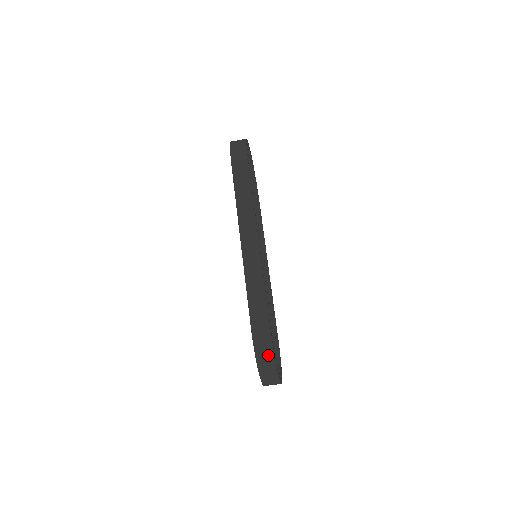
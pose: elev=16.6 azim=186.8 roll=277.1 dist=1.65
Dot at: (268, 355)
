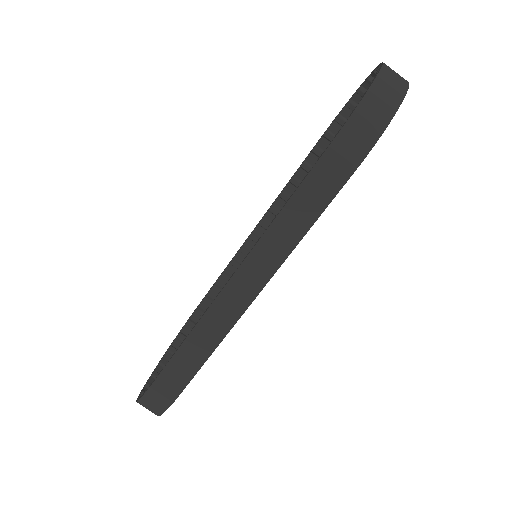
Dot at: (155, 409)
